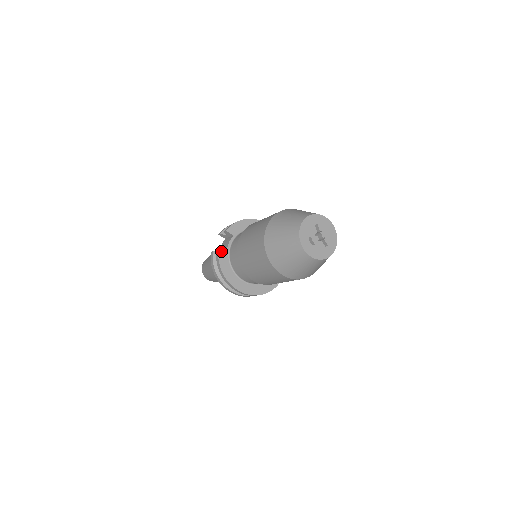
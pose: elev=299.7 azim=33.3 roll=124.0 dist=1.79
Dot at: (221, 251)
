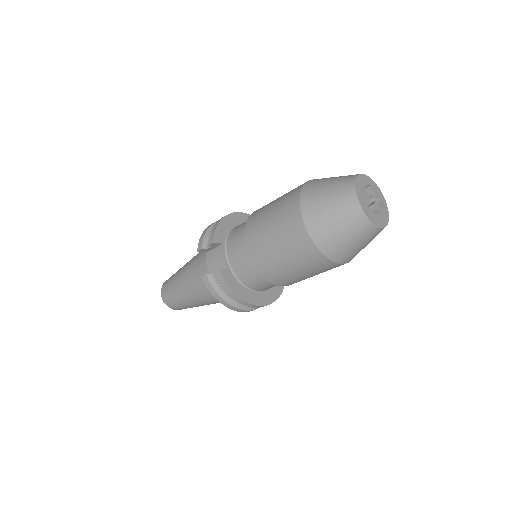
Dot at: (222, 270)
